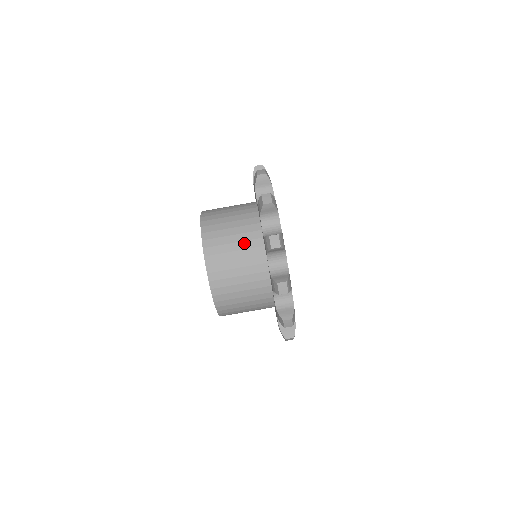
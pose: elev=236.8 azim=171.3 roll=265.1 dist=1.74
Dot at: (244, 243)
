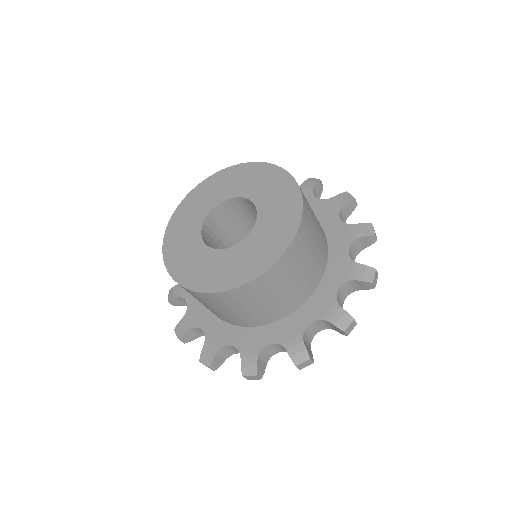
Dot at: occluded
